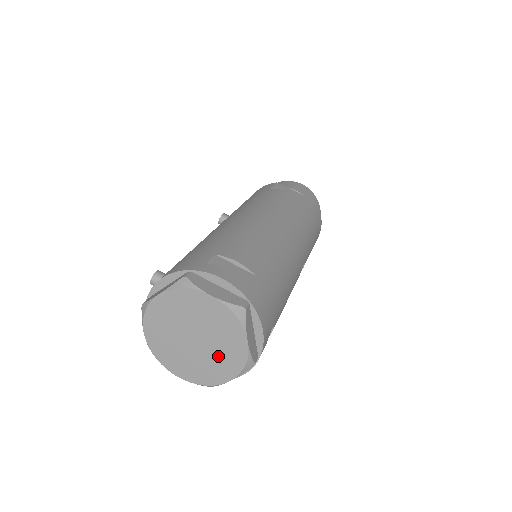
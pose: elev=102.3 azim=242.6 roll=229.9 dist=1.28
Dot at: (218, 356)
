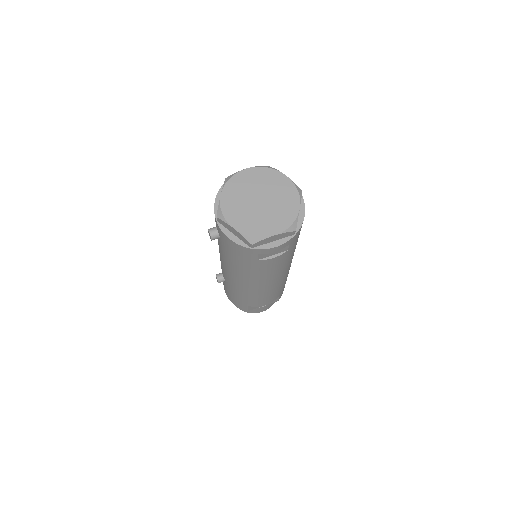
Dot at: (280, 198)
